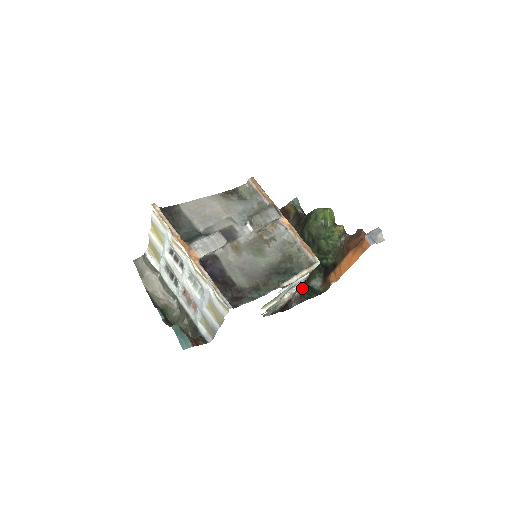
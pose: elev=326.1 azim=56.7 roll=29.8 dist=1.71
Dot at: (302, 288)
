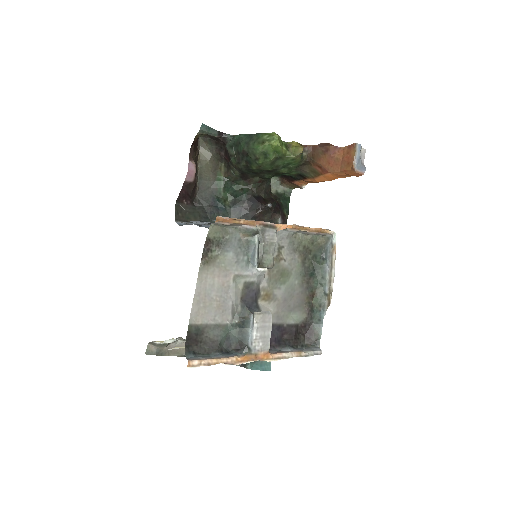
Dot at: (281, 213)
